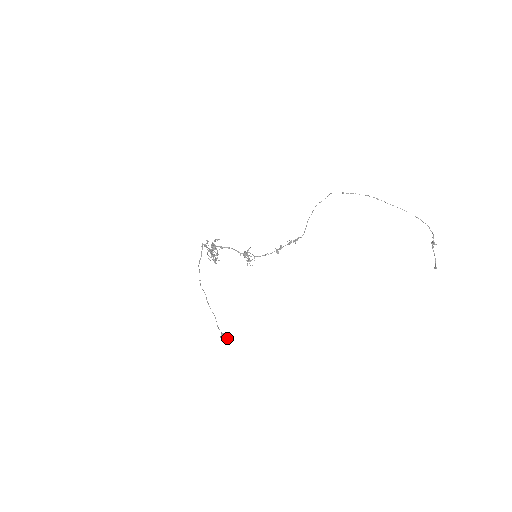
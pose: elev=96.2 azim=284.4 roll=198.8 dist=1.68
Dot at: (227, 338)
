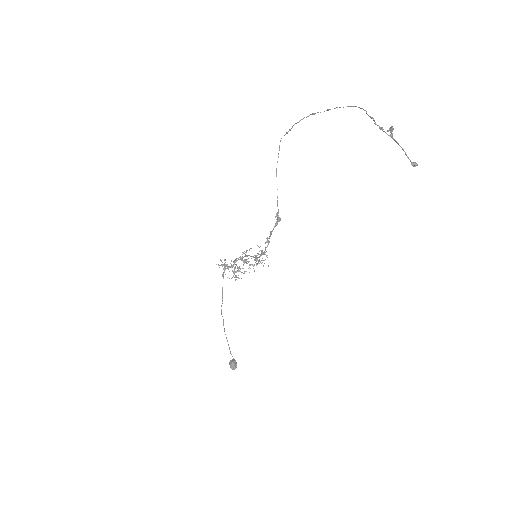
Dot at: (233, 365)
